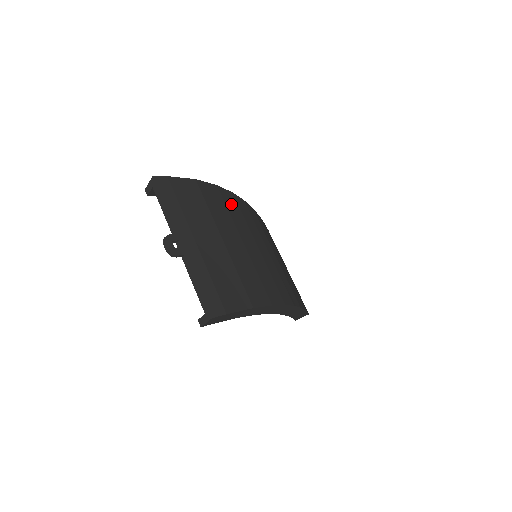
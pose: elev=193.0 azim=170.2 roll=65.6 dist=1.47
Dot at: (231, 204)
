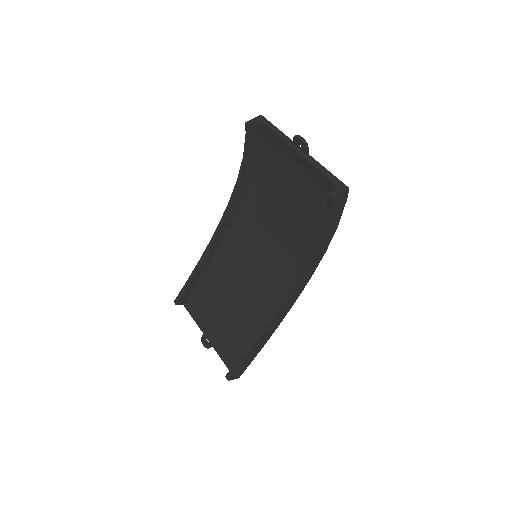
Dot at: occluded
